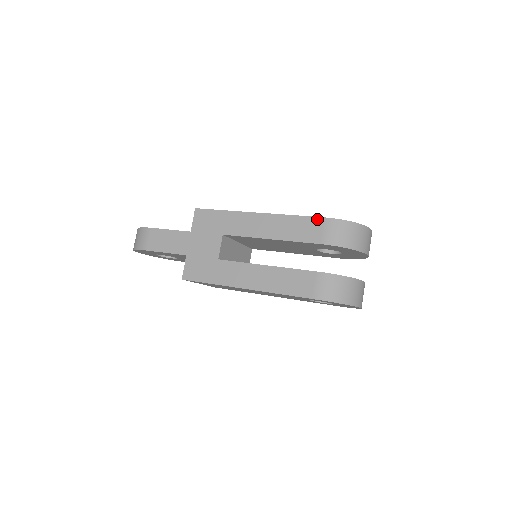
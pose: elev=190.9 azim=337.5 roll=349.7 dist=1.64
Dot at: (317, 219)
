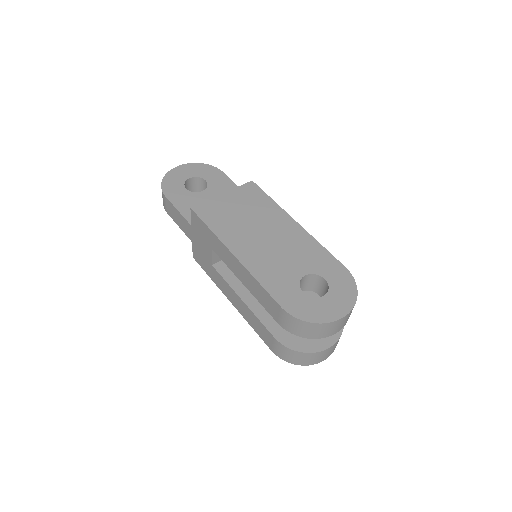
Dot at: (275, 303)
